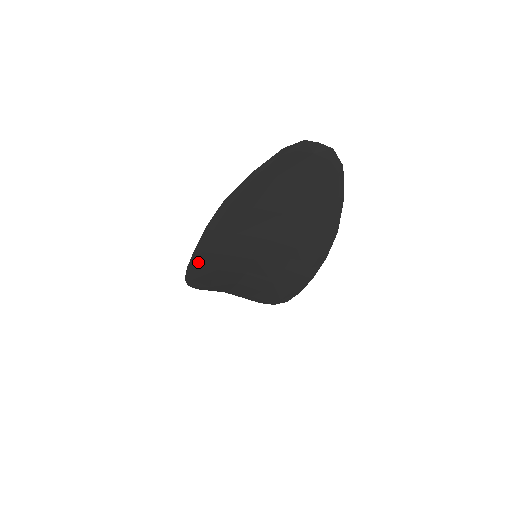
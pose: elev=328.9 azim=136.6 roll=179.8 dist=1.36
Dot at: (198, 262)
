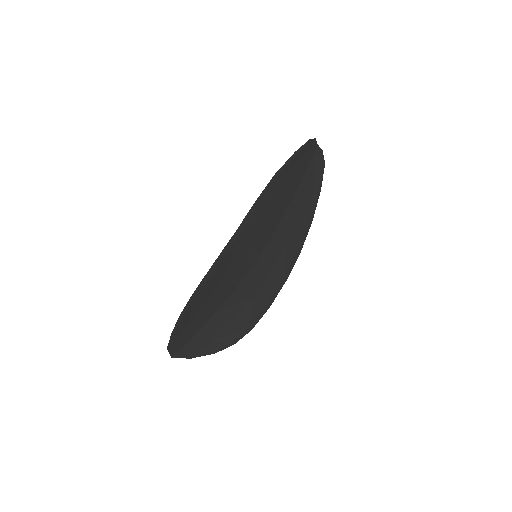
Dot at: (226, 254)
